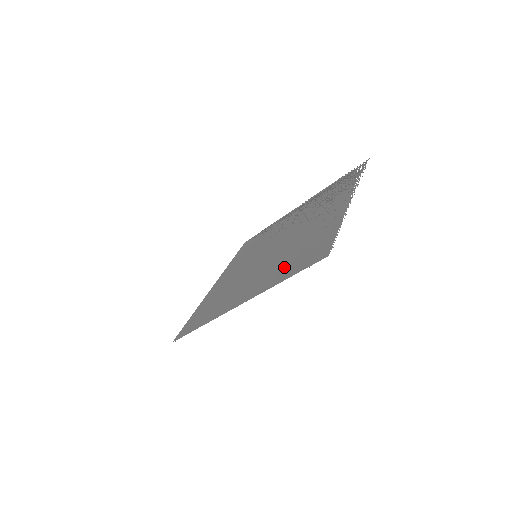
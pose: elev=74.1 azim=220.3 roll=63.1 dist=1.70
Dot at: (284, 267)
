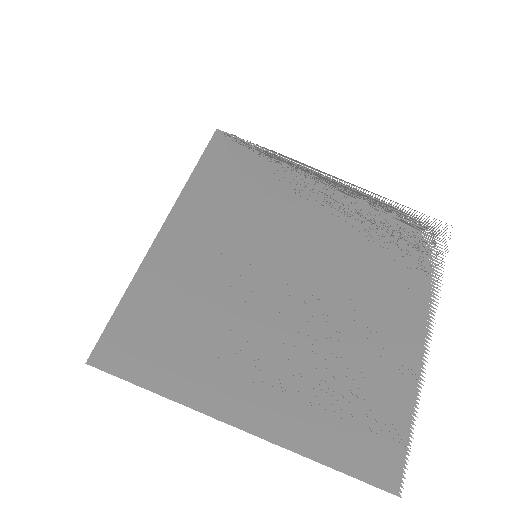
Dot at: (325, 415)
